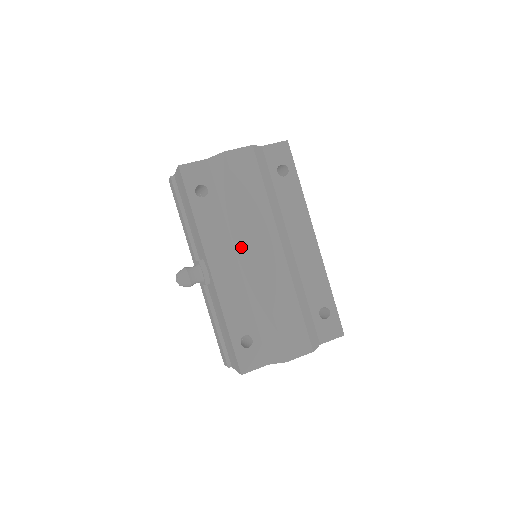
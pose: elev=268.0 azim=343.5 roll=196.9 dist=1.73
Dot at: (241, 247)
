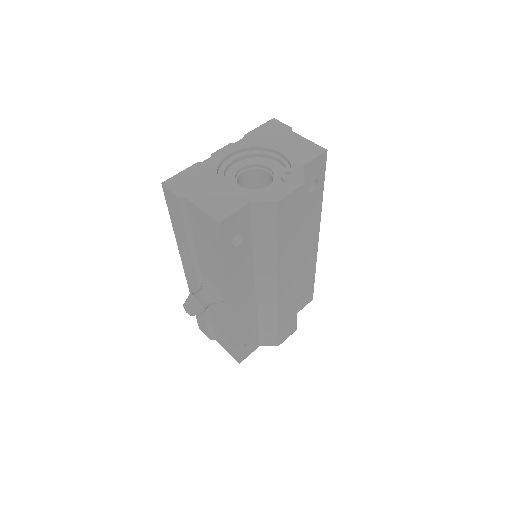
Dot at: (264, 280)
